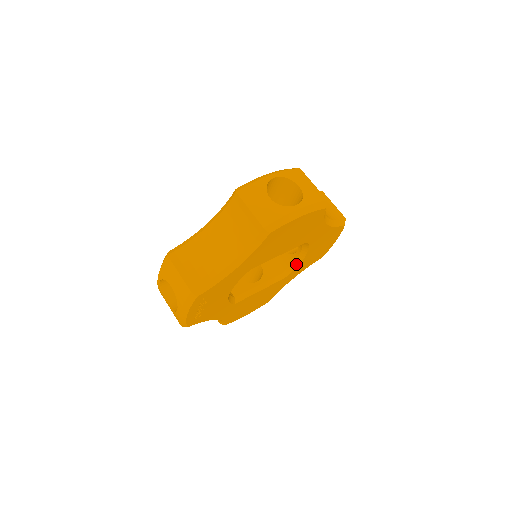
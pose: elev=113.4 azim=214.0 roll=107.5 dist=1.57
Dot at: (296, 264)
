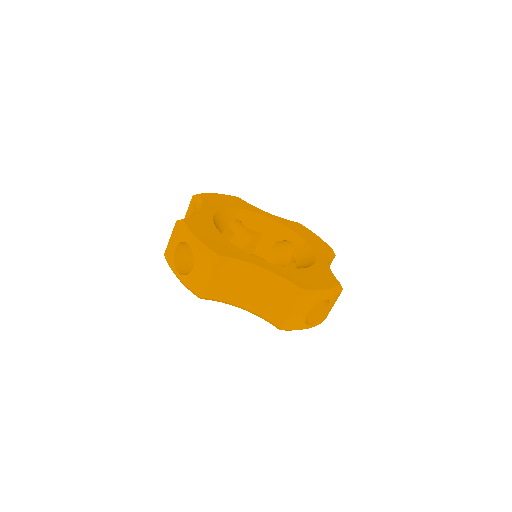
Dot at: occluded
